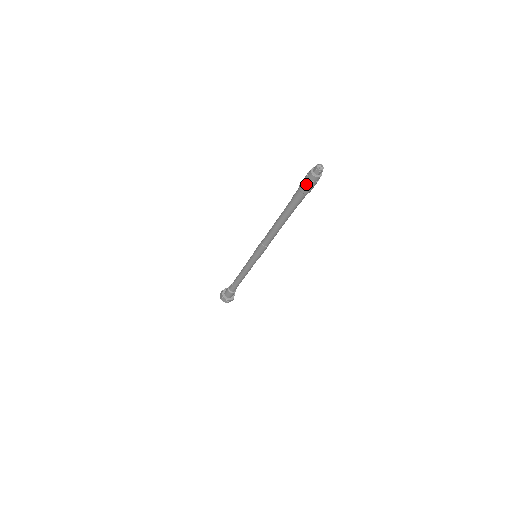
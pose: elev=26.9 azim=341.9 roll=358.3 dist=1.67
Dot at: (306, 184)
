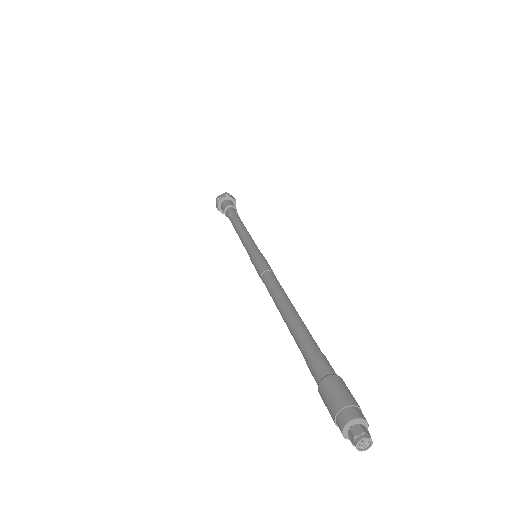
Dot at: (330, 413)
